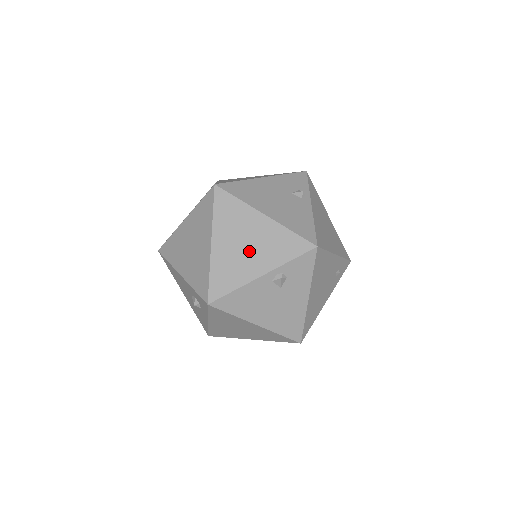
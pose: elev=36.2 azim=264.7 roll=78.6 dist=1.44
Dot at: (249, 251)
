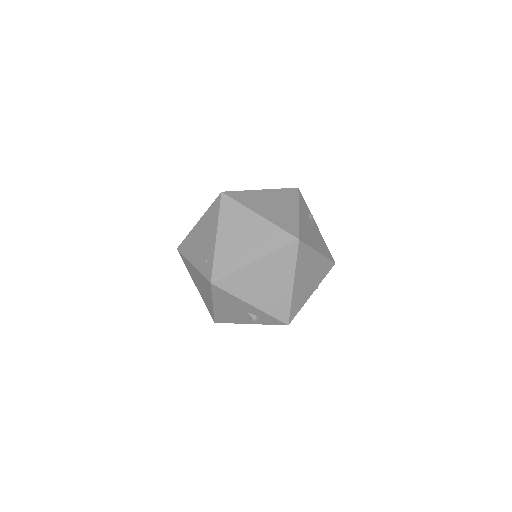
Dot at: (310, 280)
